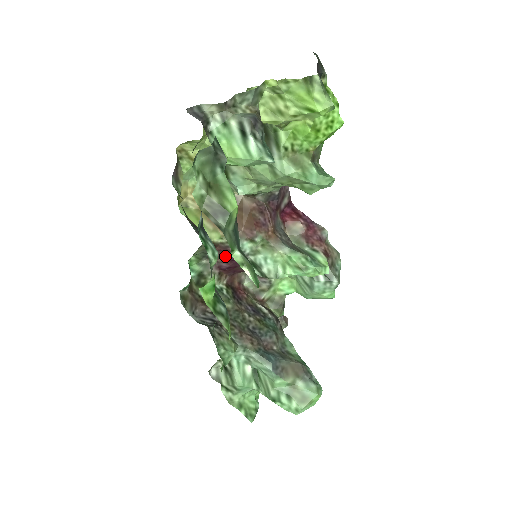
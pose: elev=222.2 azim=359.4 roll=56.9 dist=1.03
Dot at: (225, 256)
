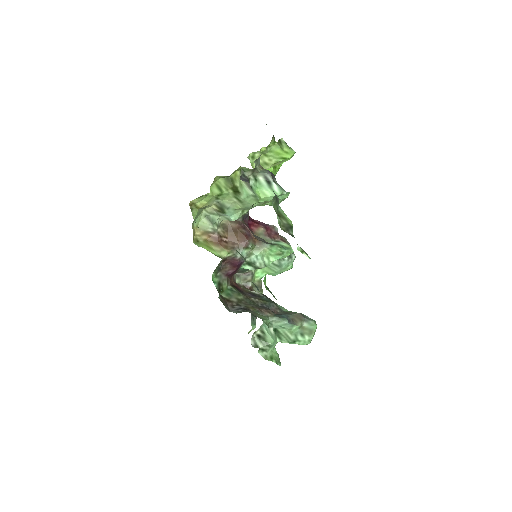
Dot at: (231, 265)
